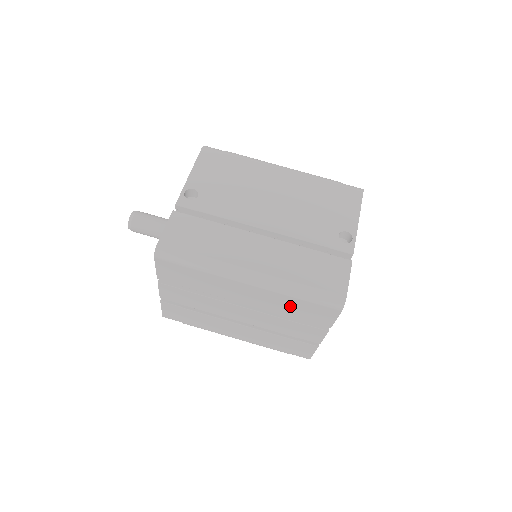
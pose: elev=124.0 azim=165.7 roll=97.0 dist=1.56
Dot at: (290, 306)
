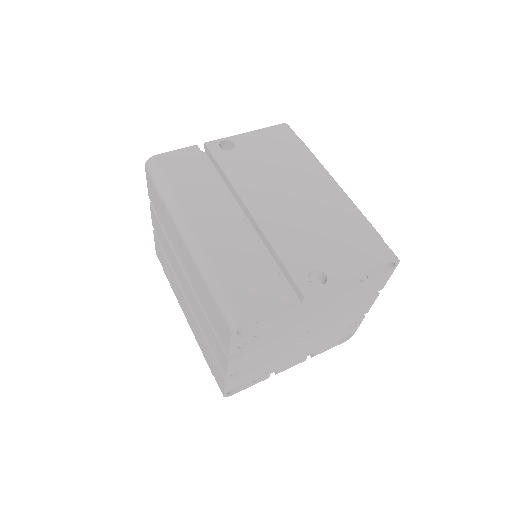
Dot at: (205, 295)
